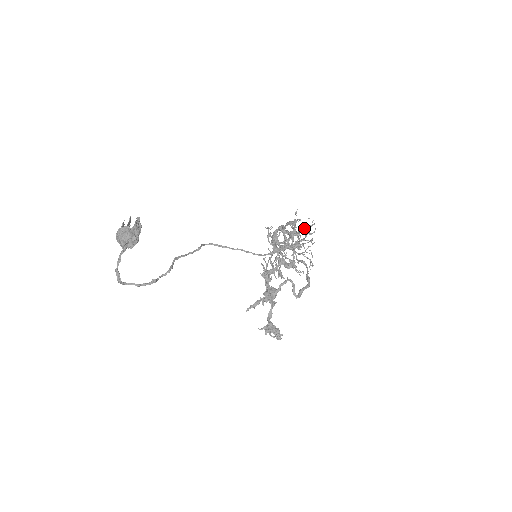
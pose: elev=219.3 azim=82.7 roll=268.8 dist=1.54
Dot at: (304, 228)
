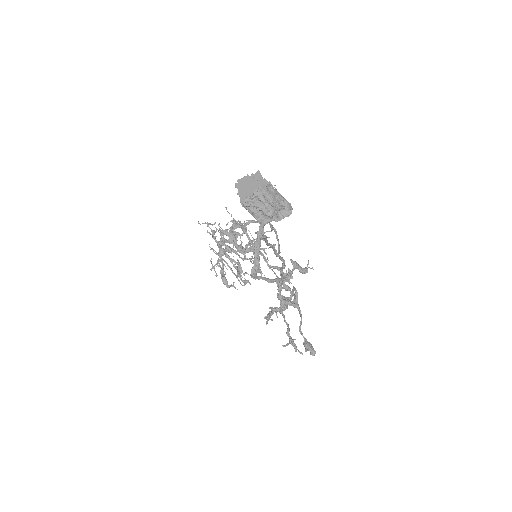
Dot at: (267, 231)
